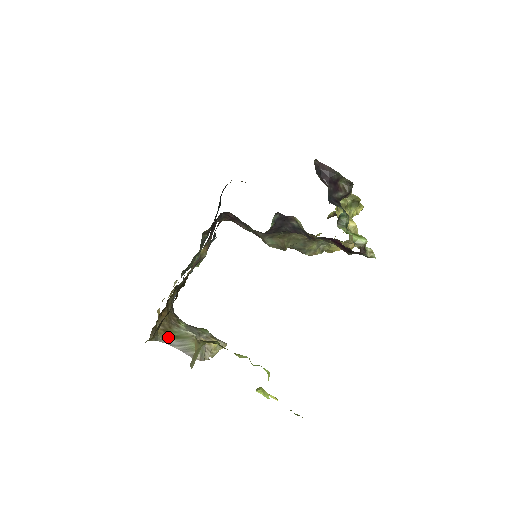
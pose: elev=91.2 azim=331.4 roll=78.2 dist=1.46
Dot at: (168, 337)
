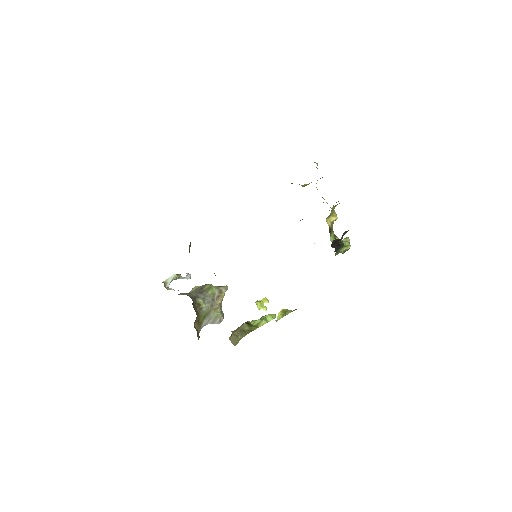
Dot at: (201, 323)
